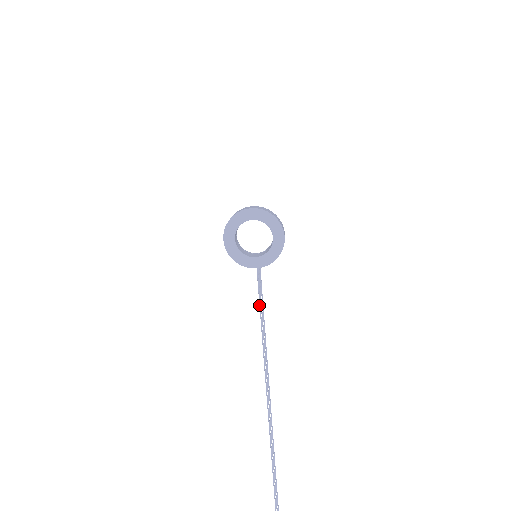
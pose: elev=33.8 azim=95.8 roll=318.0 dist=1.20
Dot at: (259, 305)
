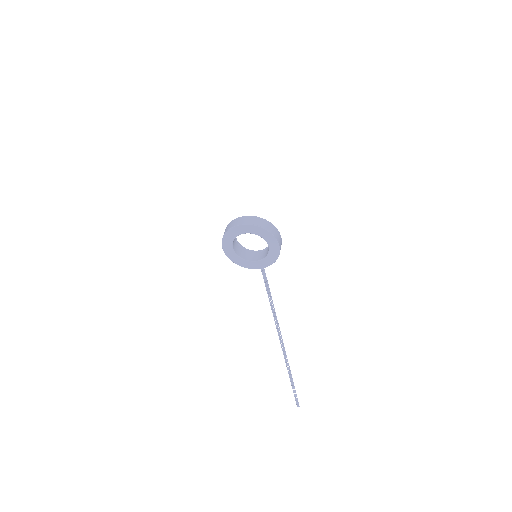
Dot at: occluded
